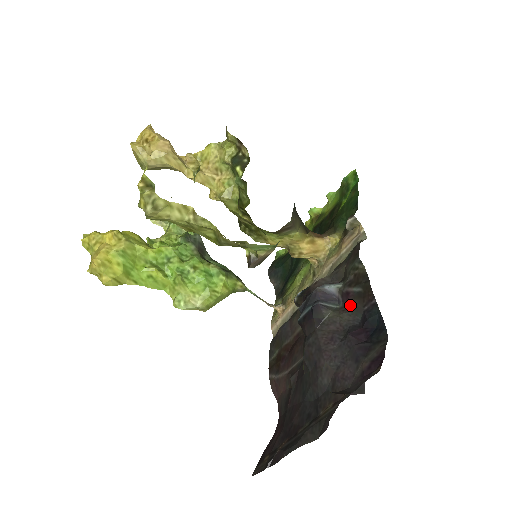
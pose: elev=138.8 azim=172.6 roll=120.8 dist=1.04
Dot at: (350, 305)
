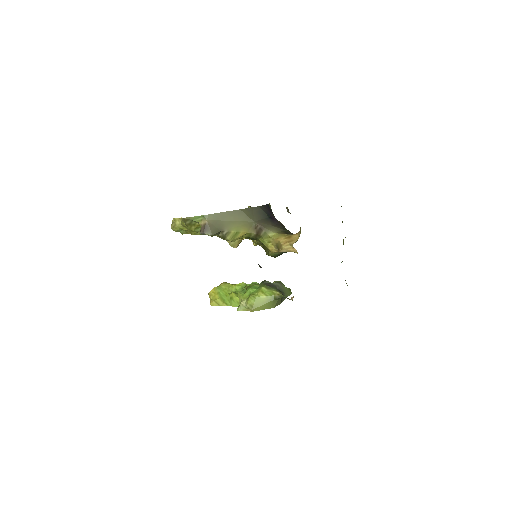
Dot at: occluded
